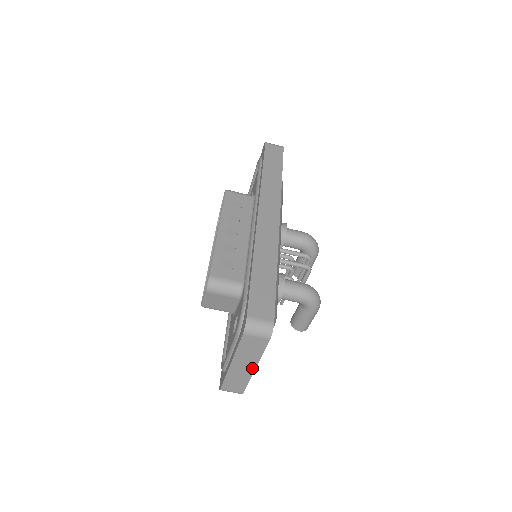
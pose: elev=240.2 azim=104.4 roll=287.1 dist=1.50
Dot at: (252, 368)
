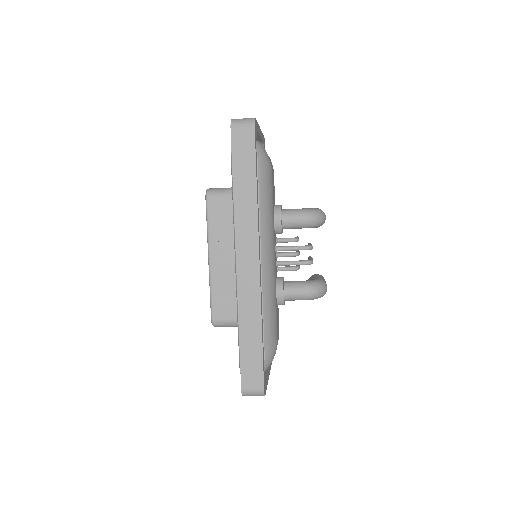
Dot at: occluded
